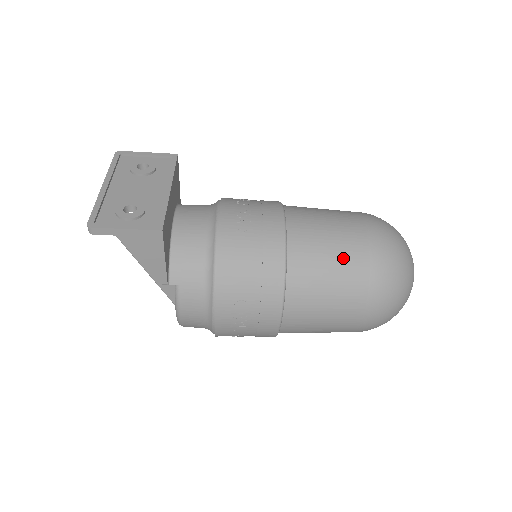
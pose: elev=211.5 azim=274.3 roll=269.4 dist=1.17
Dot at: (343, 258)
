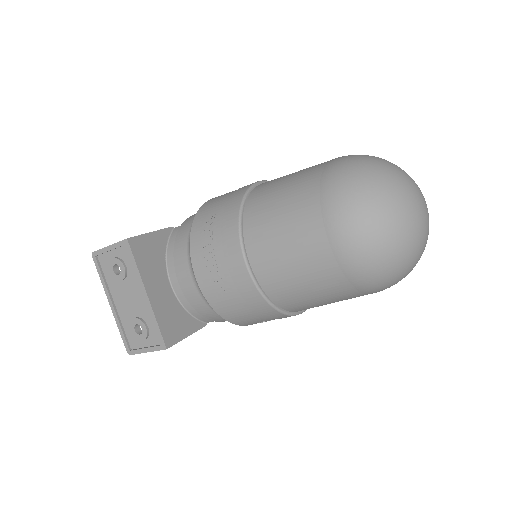
Dot at: (319, 285)
